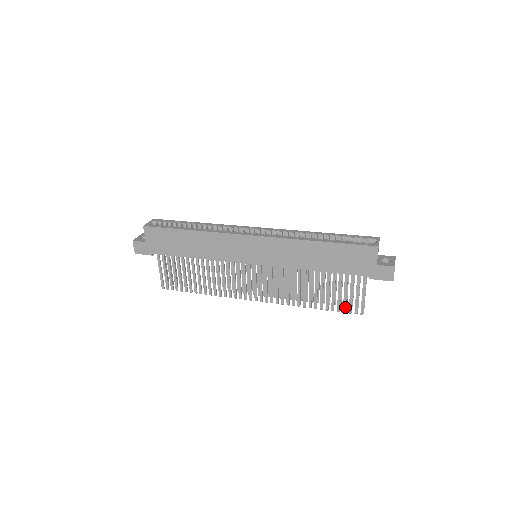
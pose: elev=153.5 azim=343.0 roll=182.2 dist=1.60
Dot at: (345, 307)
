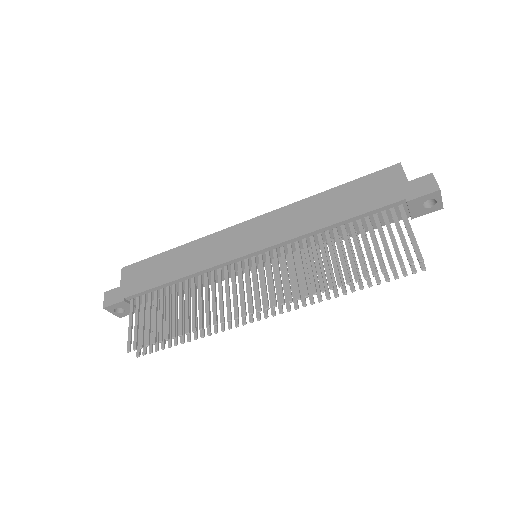
Dot at: (391, 261)
